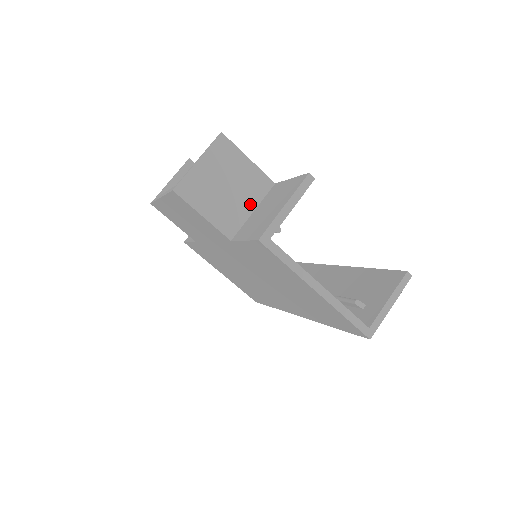
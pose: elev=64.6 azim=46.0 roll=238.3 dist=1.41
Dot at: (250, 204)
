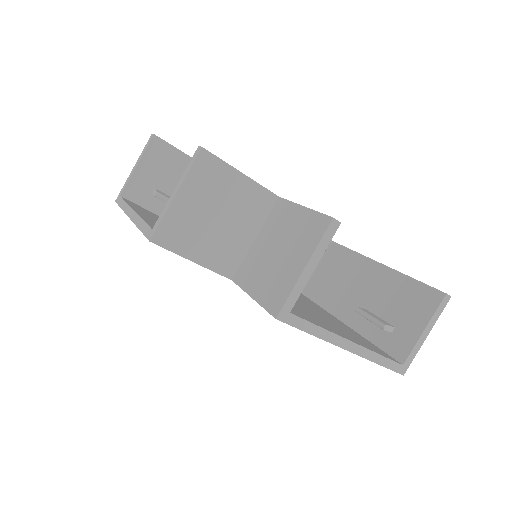
Dot at: (250, 231)
